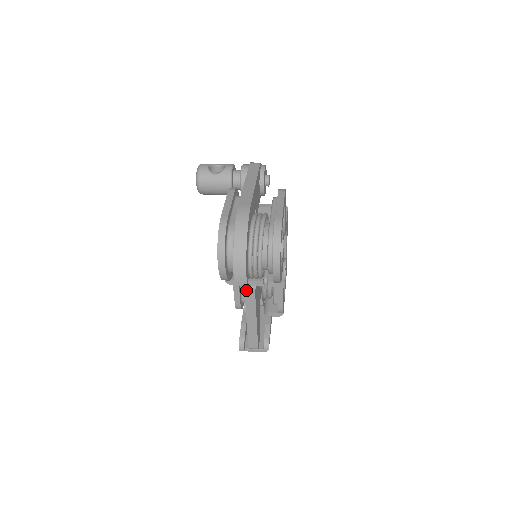
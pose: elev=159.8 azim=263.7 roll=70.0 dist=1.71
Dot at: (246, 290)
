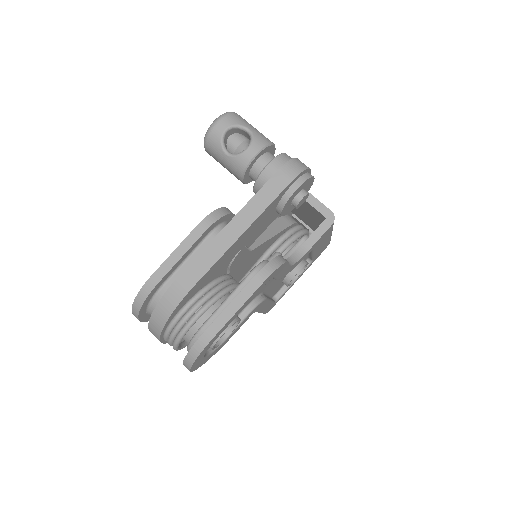
Dot at: occluded
